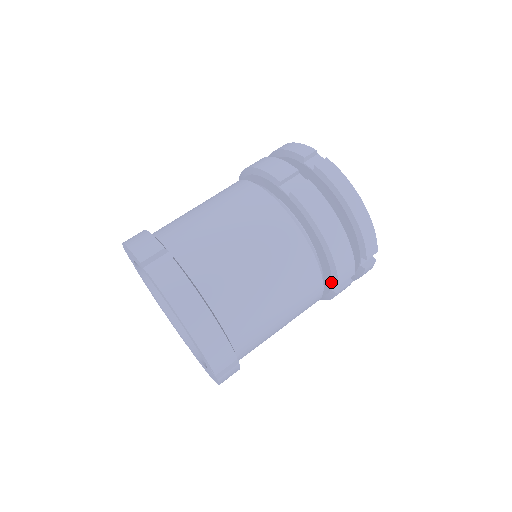
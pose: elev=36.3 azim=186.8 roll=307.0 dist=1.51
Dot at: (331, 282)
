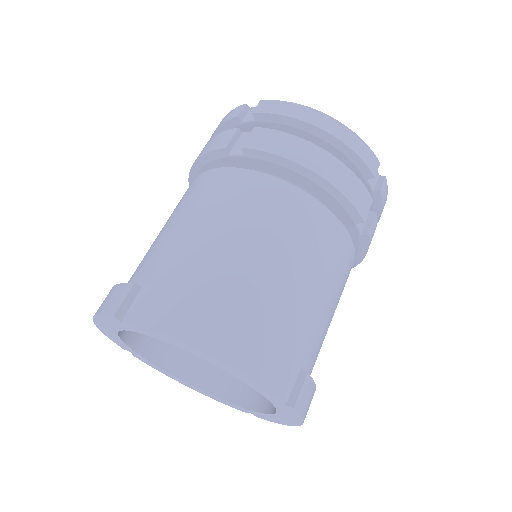
Dot at: occluded
